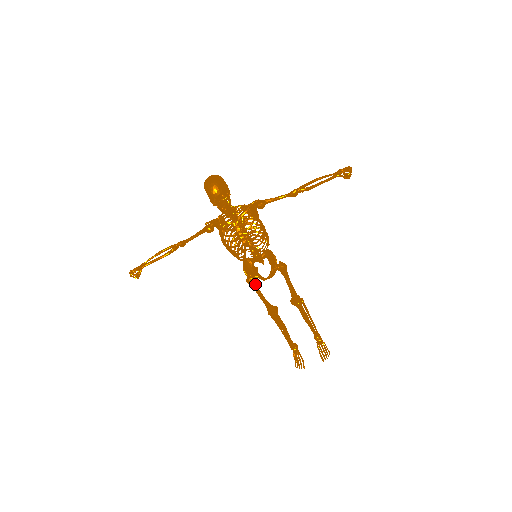
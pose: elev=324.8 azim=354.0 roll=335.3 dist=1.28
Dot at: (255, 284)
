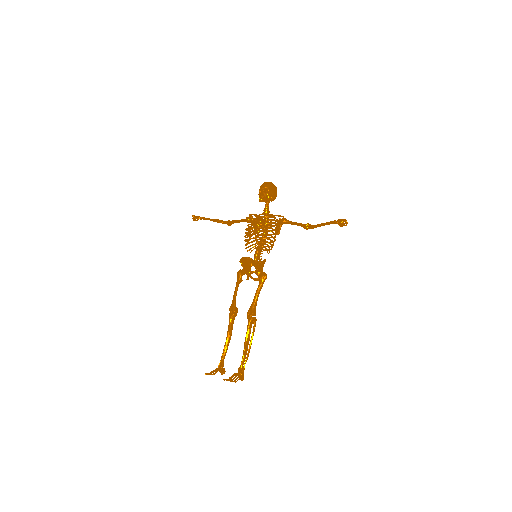
Dot at: (240, 277)
